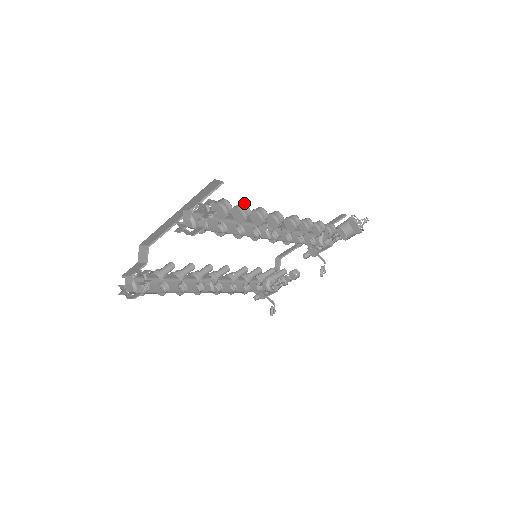
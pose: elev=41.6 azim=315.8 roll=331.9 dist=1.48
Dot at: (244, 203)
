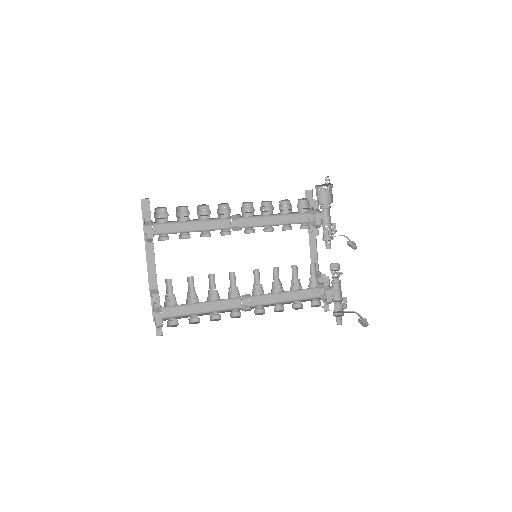
Dot at: (182, 208)
